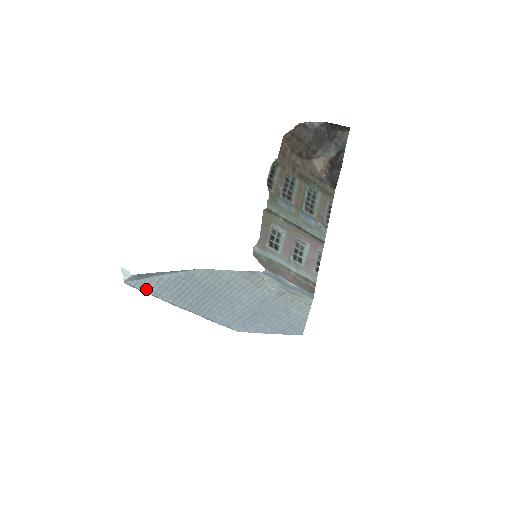
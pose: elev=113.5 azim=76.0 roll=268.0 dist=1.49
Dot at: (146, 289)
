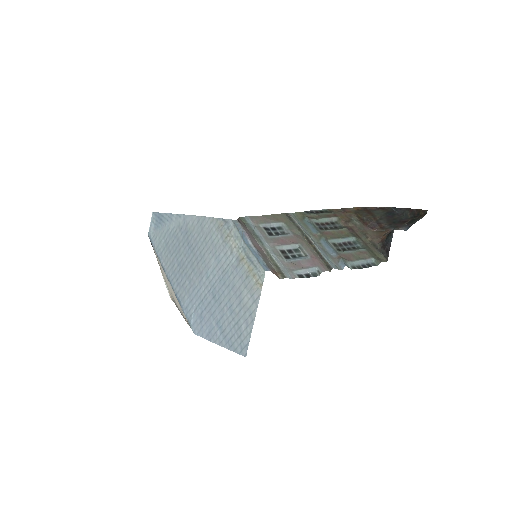
Dot at: (156, 244)
